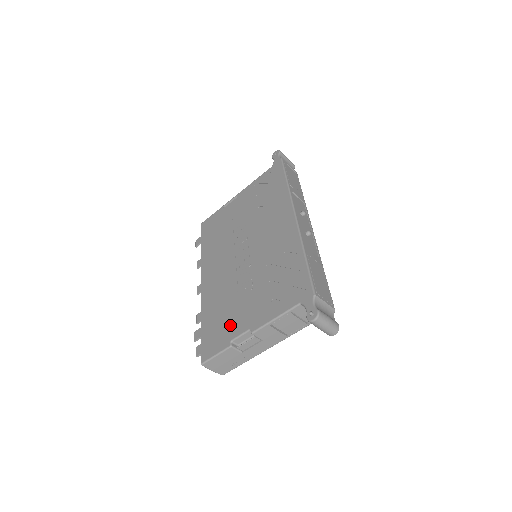
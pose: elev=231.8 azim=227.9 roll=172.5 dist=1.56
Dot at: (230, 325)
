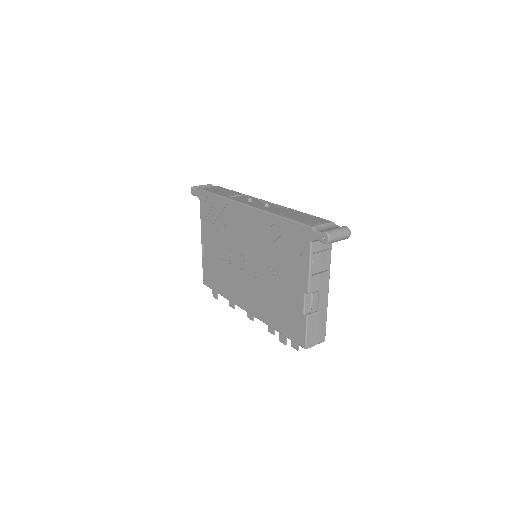
Dot at: (292, 307)
